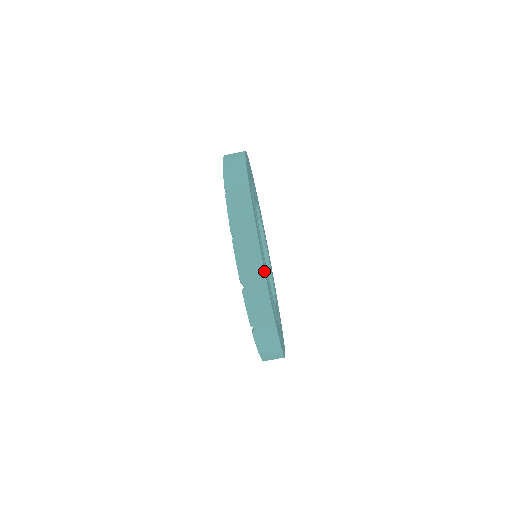
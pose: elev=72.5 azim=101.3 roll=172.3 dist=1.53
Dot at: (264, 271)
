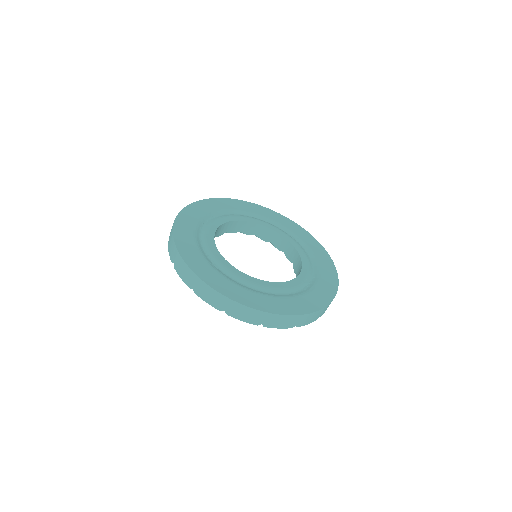
Dot at: (260, 311)
